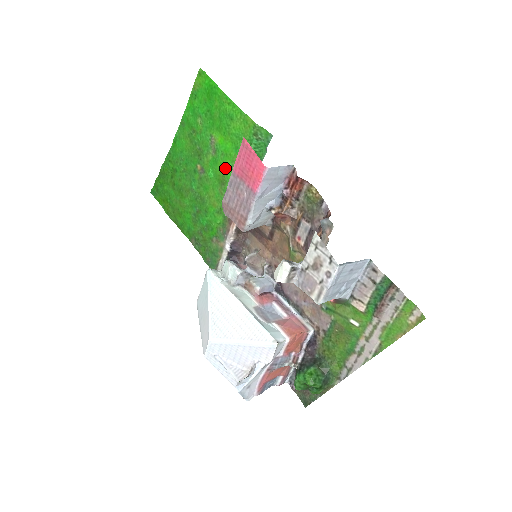
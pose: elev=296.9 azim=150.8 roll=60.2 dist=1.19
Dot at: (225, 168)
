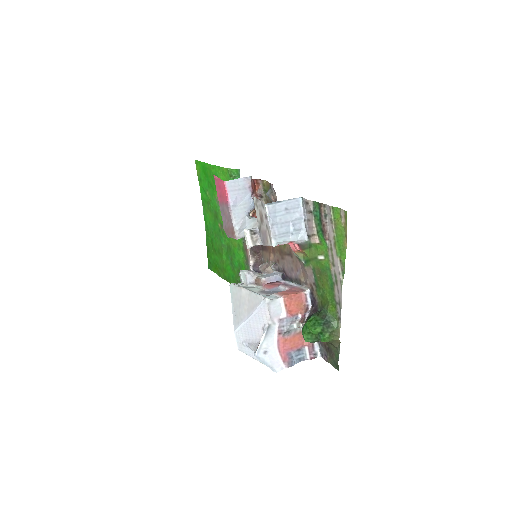
Dot at: occluded
